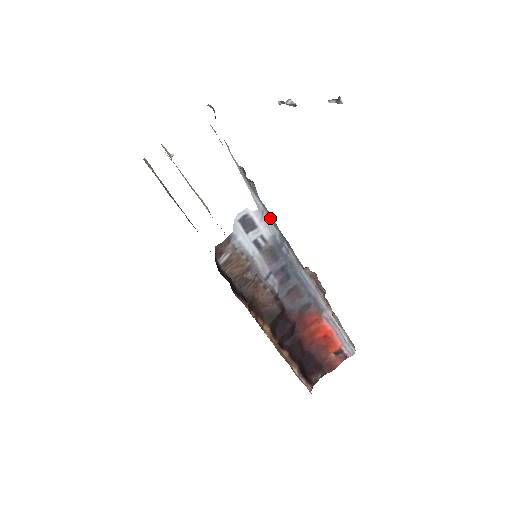
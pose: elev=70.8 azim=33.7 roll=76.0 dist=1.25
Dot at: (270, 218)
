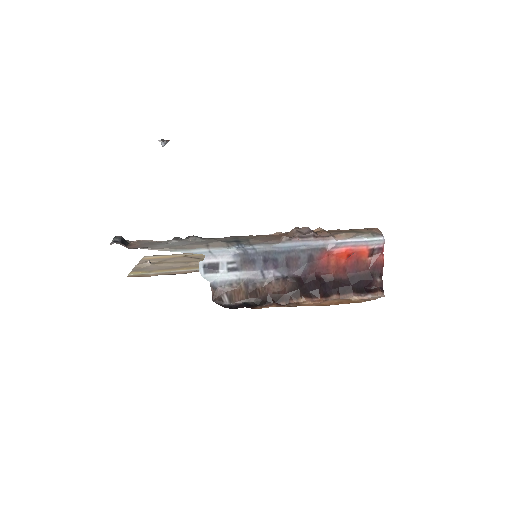
Dot at: (219, 248)
